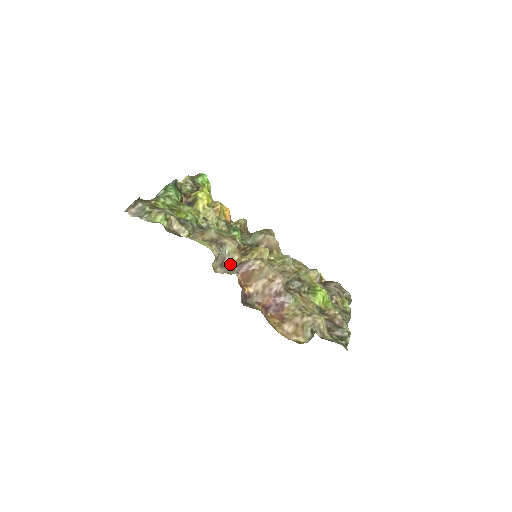
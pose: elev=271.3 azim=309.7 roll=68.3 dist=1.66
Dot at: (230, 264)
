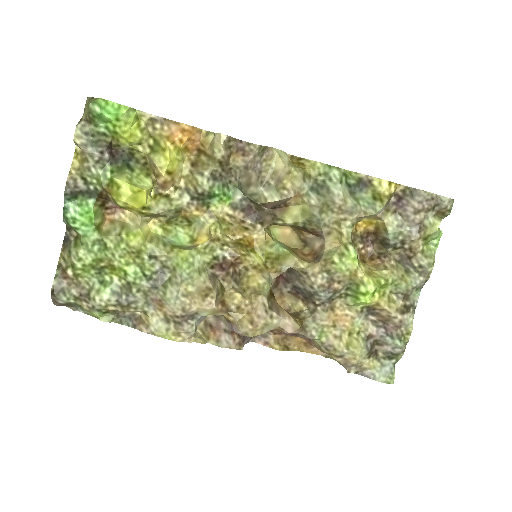
Dot at: occluded
